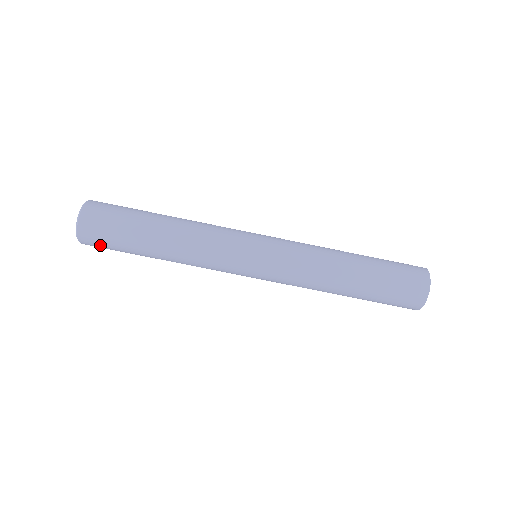
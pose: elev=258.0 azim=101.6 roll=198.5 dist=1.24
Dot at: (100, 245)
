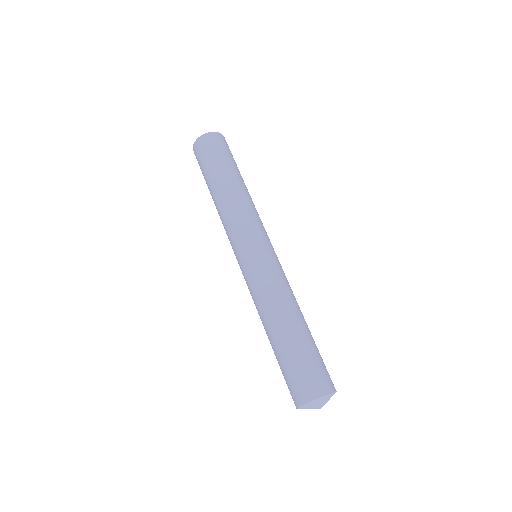
Dot at: (213, 145)
